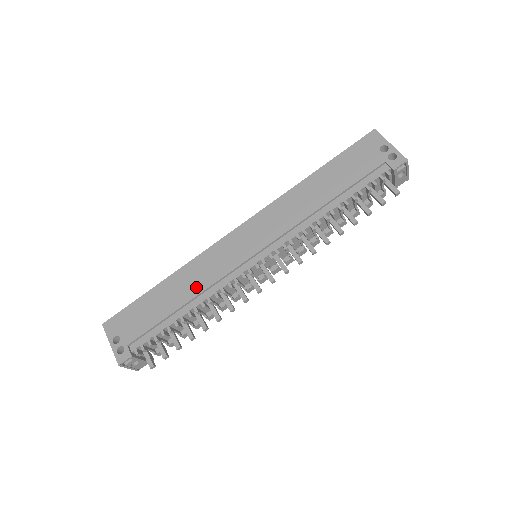
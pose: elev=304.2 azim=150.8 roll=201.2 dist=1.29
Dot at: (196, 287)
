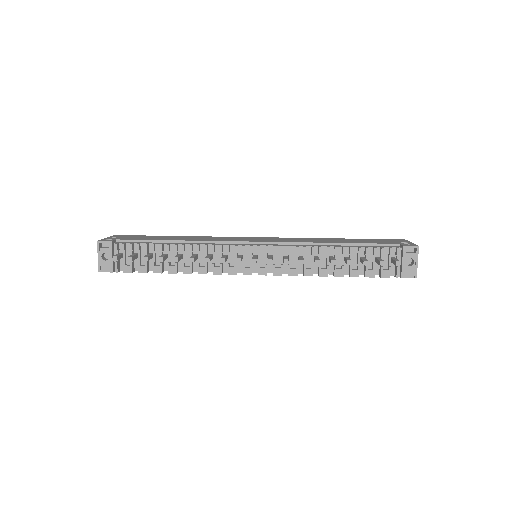
Dot at: (197, 239)
